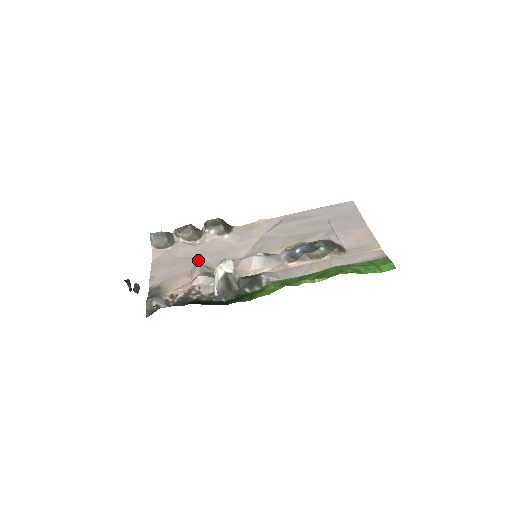
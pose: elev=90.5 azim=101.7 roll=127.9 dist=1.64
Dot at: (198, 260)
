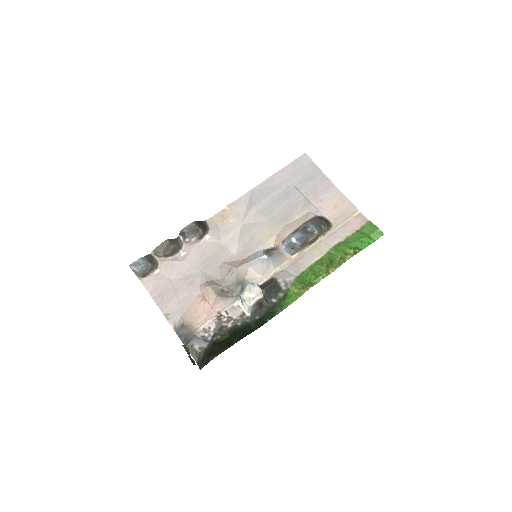
Dot at: (199, 277)
